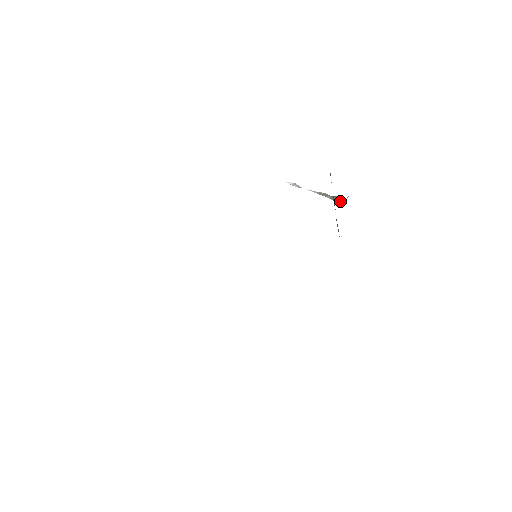
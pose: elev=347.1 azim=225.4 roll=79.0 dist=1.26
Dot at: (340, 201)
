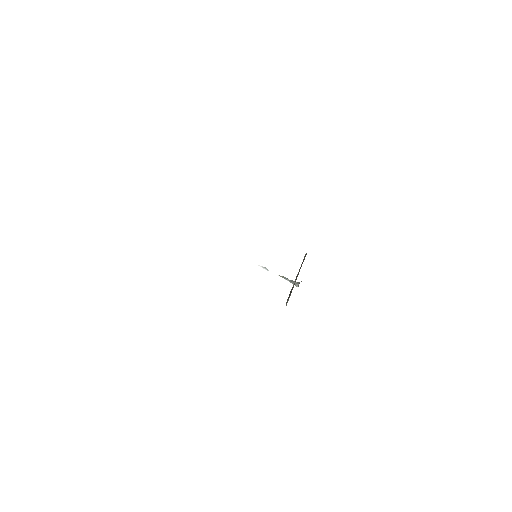
Dot at: (297, 283)
